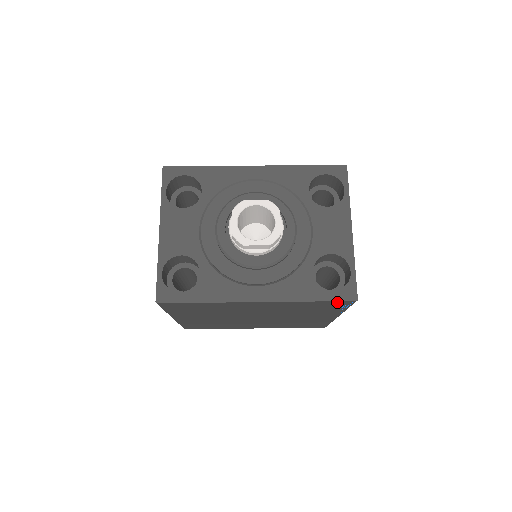
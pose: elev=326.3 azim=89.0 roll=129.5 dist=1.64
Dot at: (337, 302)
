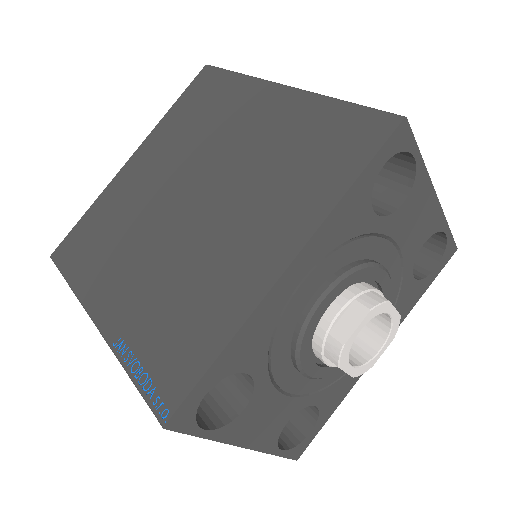
Dot at: occluded
